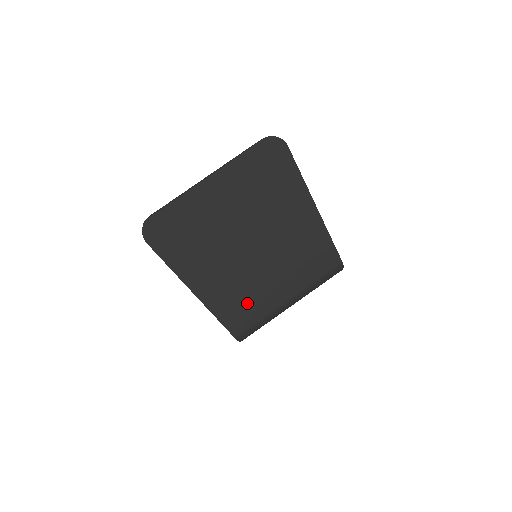
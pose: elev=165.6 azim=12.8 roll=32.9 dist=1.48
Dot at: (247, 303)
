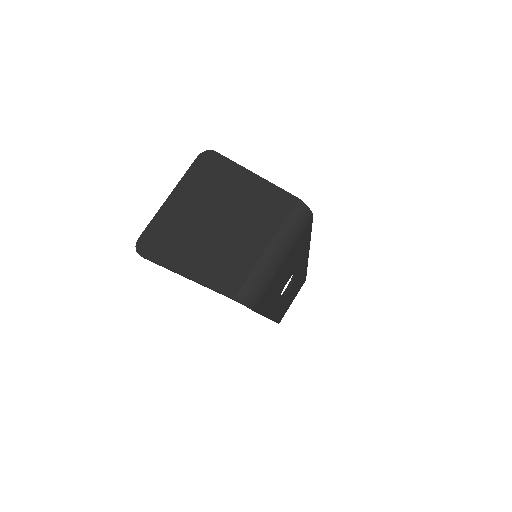
Dot at: (232, 266)
